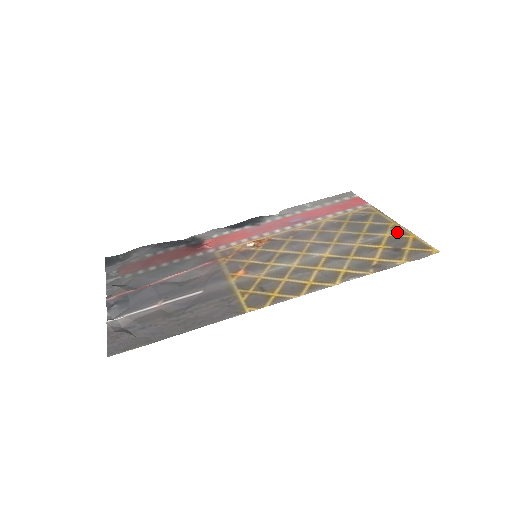
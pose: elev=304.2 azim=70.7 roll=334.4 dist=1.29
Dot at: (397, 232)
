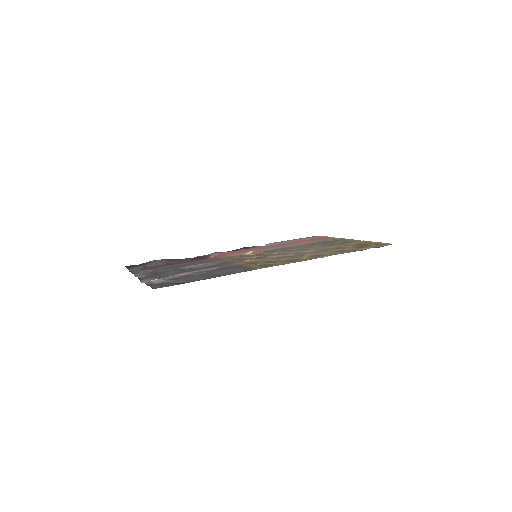
Dot at: (360, 242)
